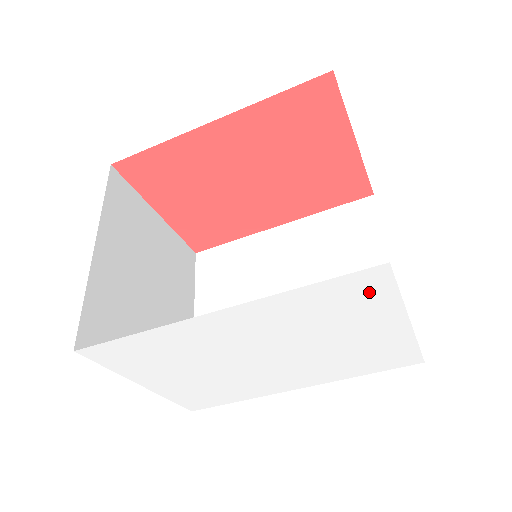
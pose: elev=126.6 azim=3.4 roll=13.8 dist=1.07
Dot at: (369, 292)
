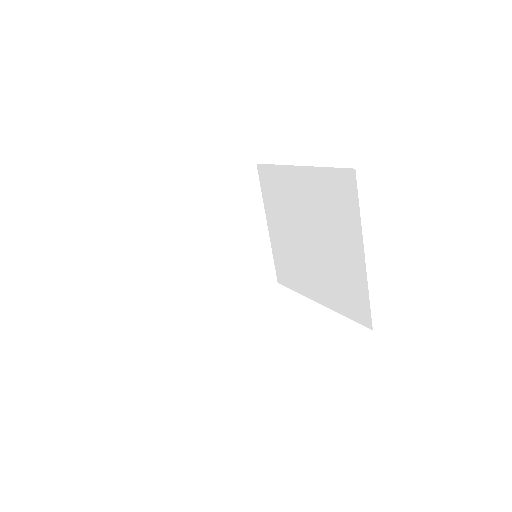
Dot at: occluded
